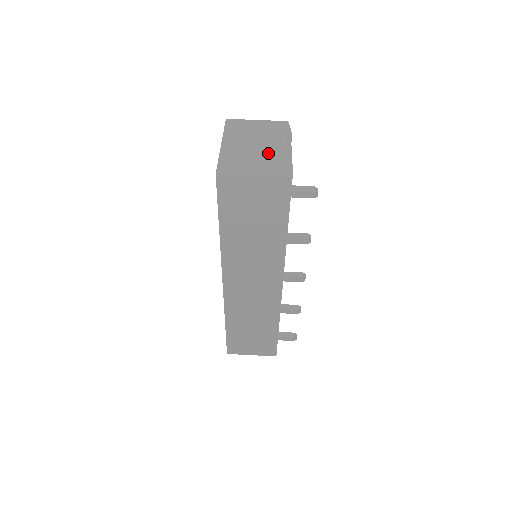
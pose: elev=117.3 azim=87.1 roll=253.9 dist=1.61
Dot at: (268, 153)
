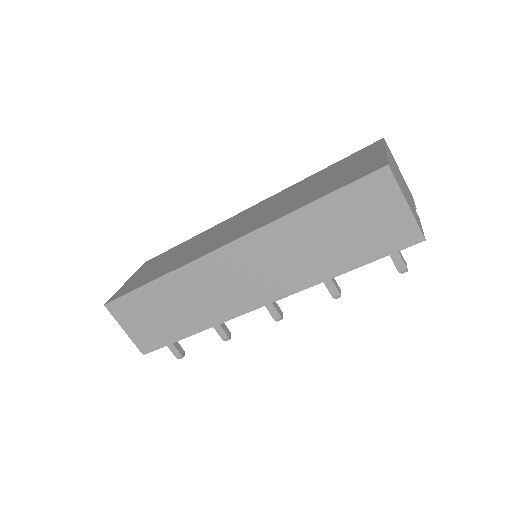
Dot at: occluded
